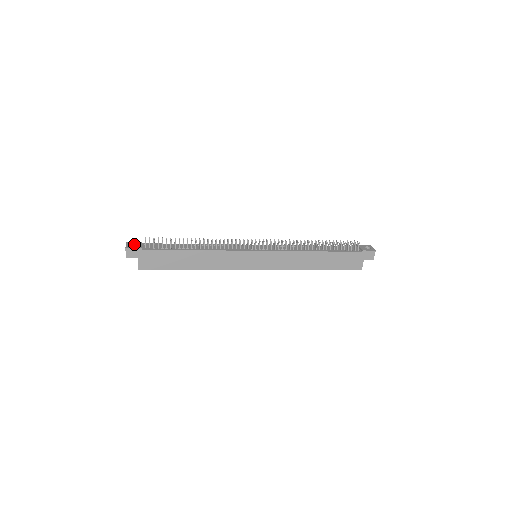
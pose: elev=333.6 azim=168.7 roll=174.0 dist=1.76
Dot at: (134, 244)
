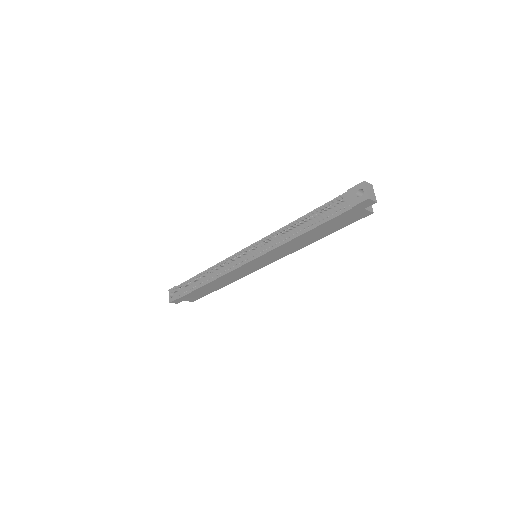
Dot at: occluded
